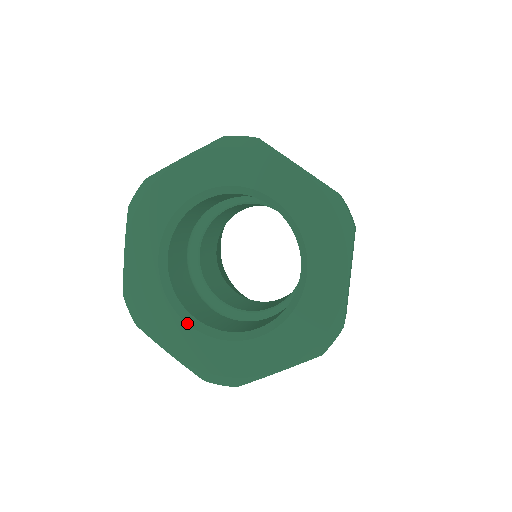
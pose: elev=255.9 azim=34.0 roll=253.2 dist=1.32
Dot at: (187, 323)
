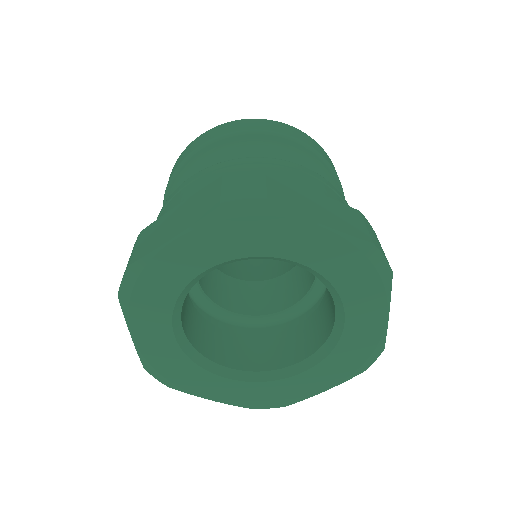
Dot at: (174, 332)
